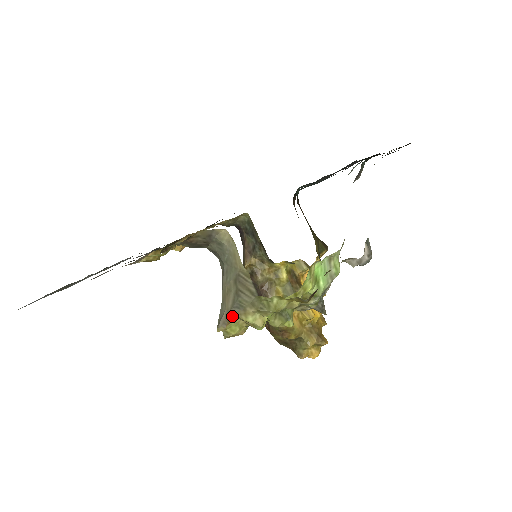
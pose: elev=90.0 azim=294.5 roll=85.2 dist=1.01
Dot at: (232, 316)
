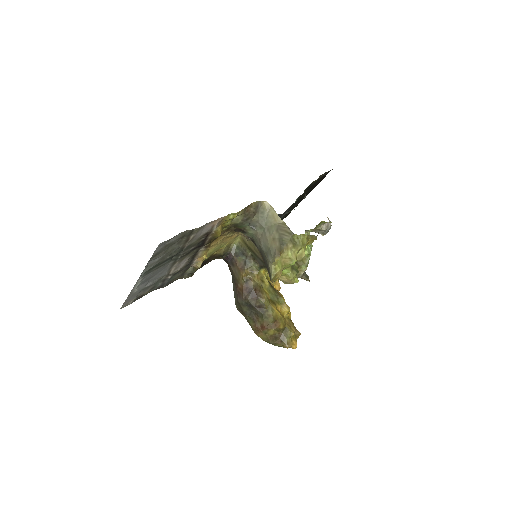
Dot at: (281, 250)
